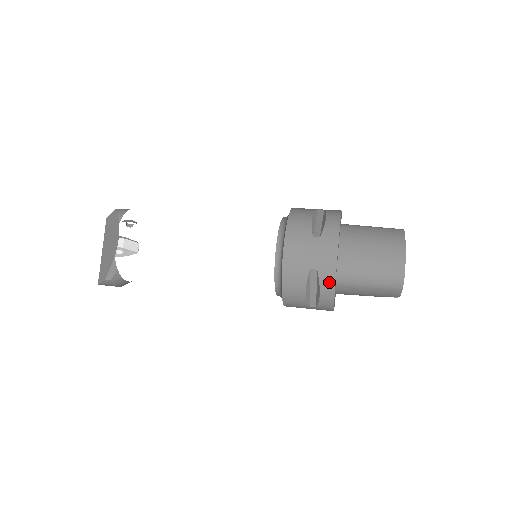
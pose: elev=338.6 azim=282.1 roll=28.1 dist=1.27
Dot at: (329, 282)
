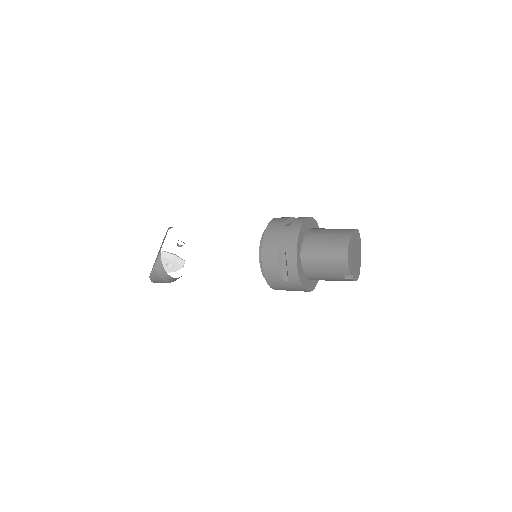
Dot at: (292, 254)
